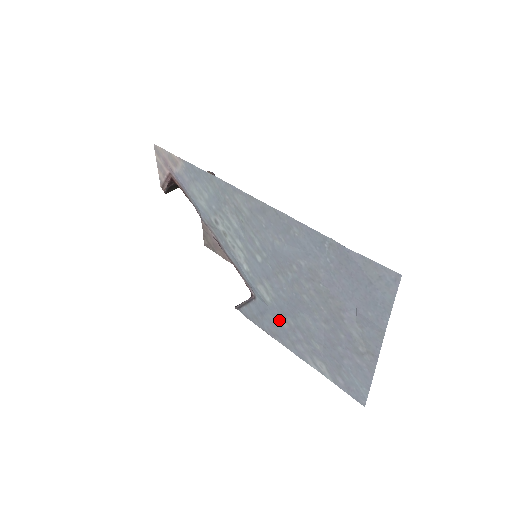
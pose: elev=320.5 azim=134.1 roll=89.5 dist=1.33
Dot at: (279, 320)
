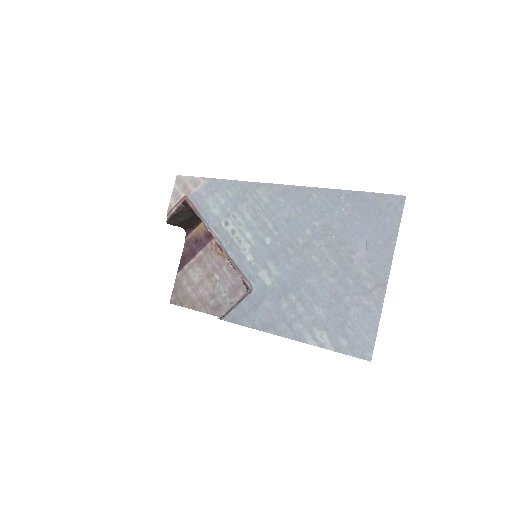
Dot at: (277, 303)
